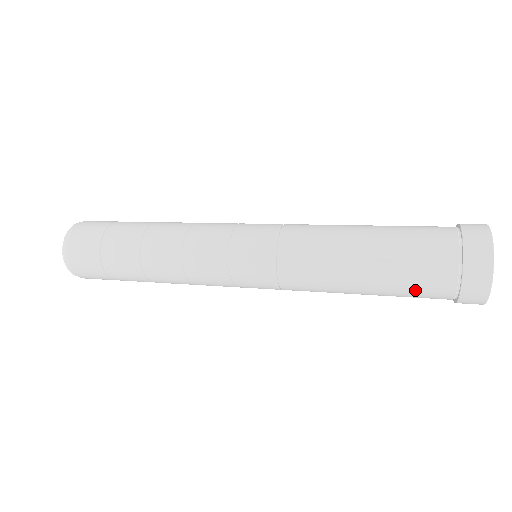
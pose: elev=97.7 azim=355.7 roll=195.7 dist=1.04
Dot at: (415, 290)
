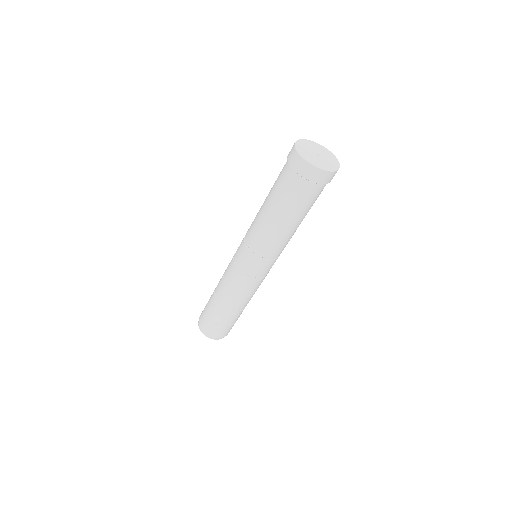
Dot at: (302, 201)
